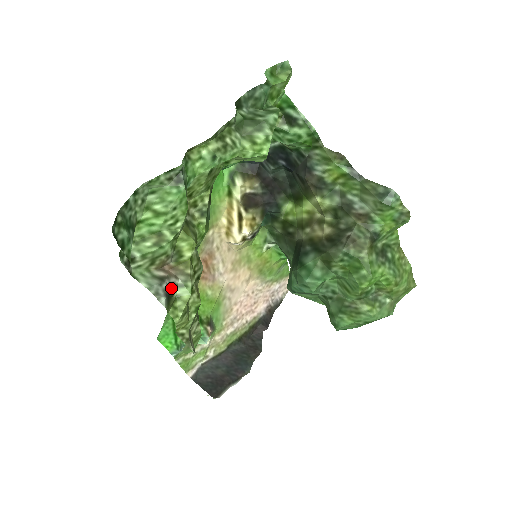
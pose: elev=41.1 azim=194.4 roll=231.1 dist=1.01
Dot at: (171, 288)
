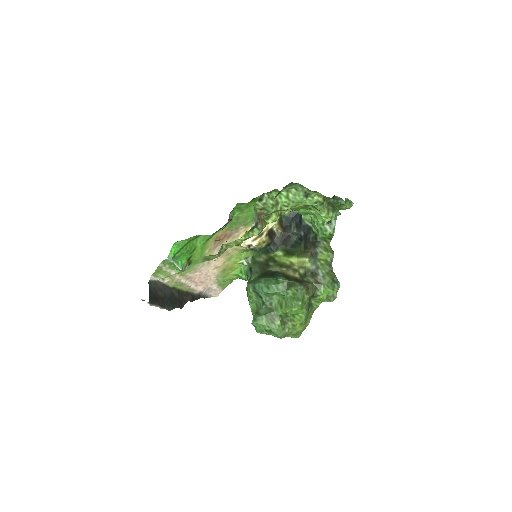
Dot at: (256, 225)
